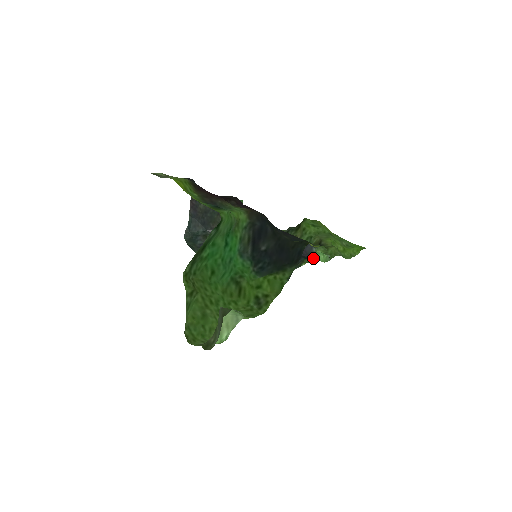
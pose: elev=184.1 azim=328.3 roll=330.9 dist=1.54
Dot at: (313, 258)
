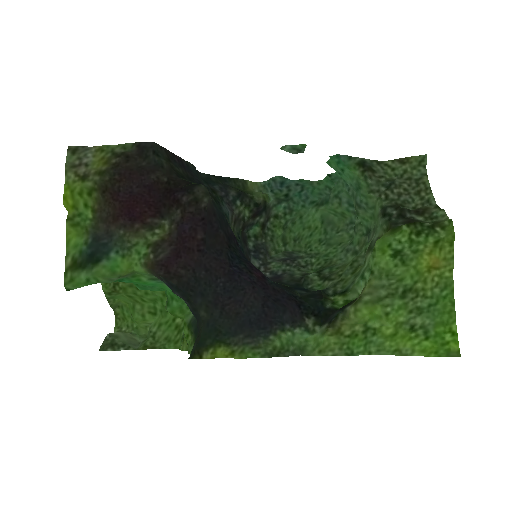
Dot at: (305, 323)
